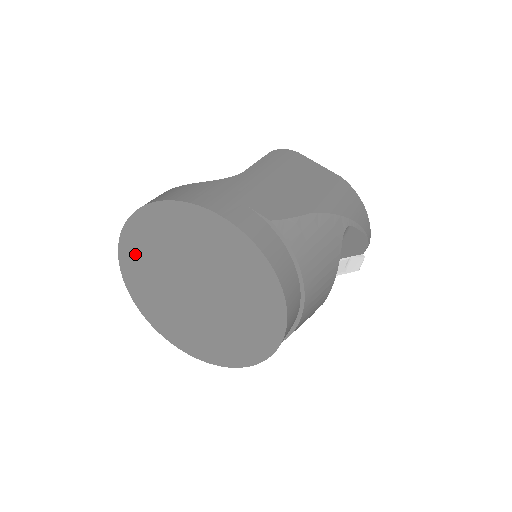
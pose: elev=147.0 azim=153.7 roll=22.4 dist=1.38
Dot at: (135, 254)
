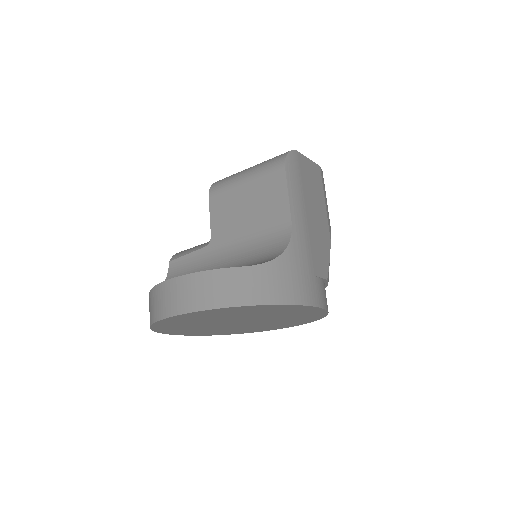
Dot at: (189, 318)
